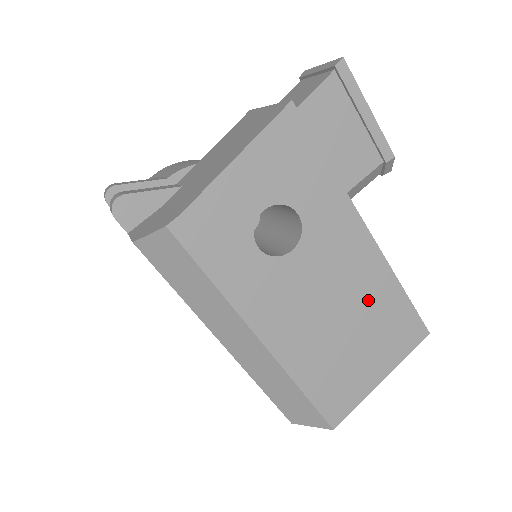
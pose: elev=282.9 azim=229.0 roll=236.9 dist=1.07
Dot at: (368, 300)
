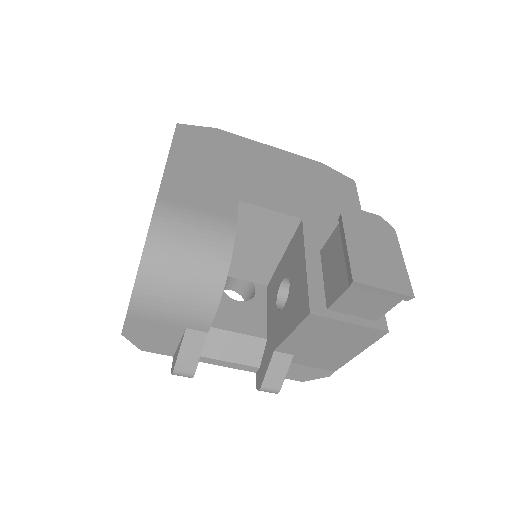
Dot at: occluded
